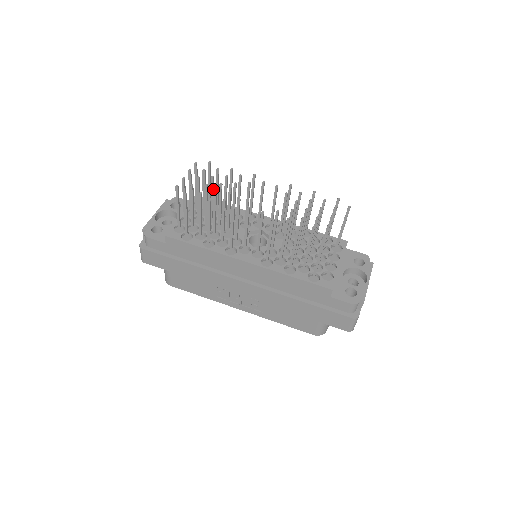
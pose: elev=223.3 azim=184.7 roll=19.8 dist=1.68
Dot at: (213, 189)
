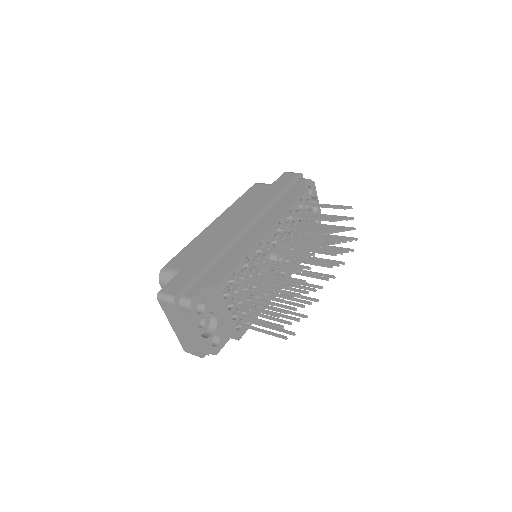
Dot at: (279, 294)
